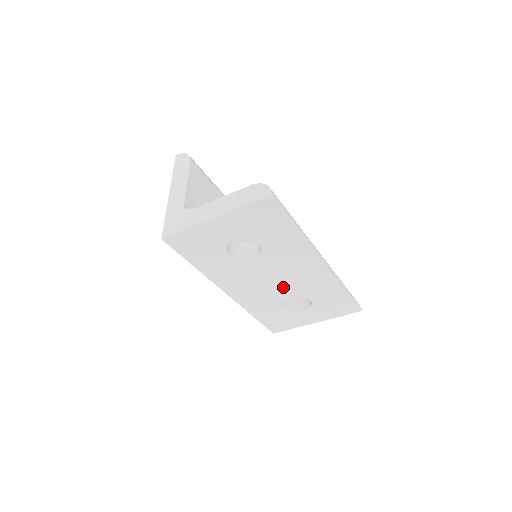
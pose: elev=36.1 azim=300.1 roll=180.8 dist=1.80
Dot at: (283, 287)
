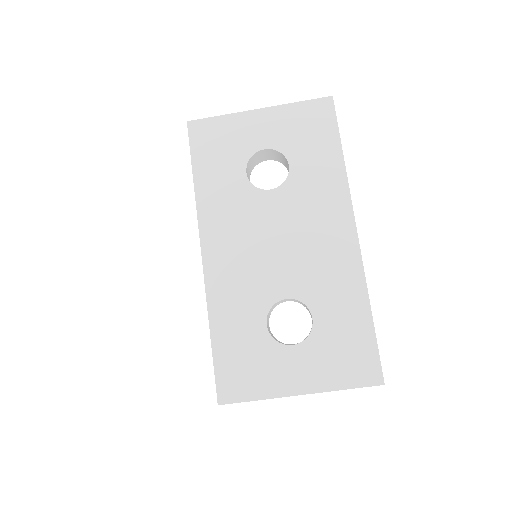
Dot at: (284, 268)
